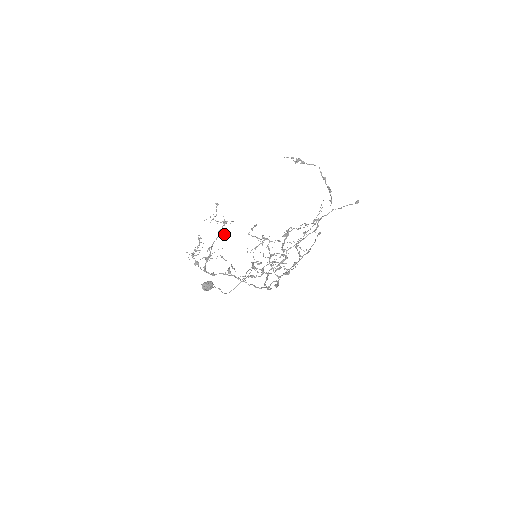
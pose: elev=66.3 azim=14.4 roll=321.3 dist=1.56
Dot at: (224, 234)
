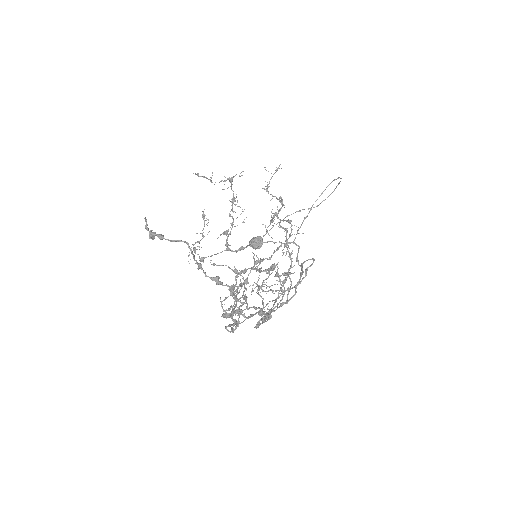
Dot at: (231, 202)
